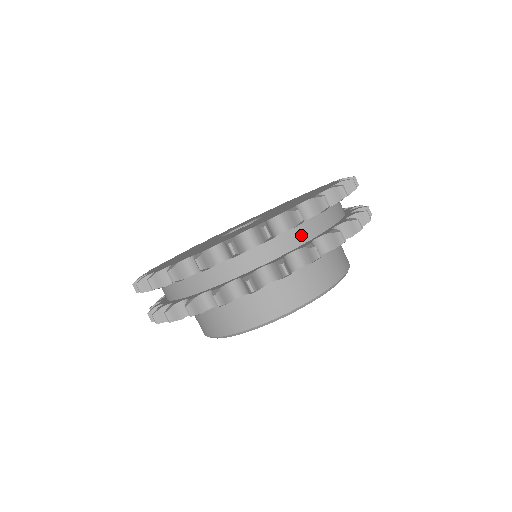
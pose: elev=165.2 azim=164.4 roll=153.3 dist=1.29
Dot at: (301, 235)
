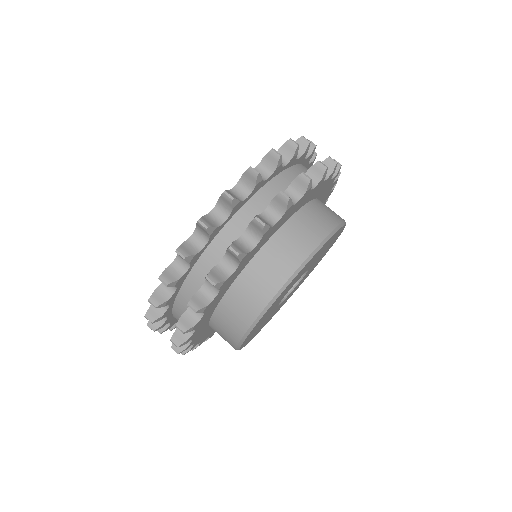
Dot at: (212, 259)
